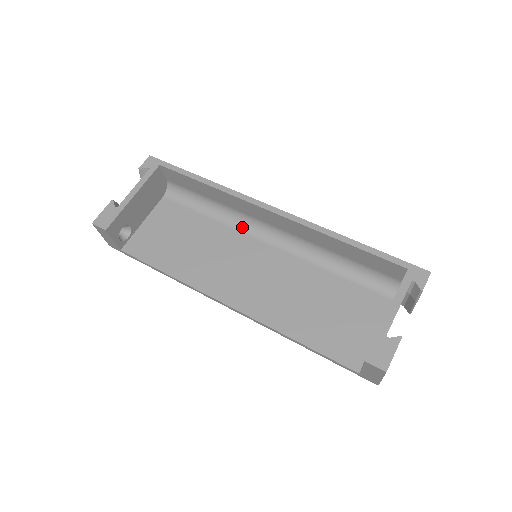
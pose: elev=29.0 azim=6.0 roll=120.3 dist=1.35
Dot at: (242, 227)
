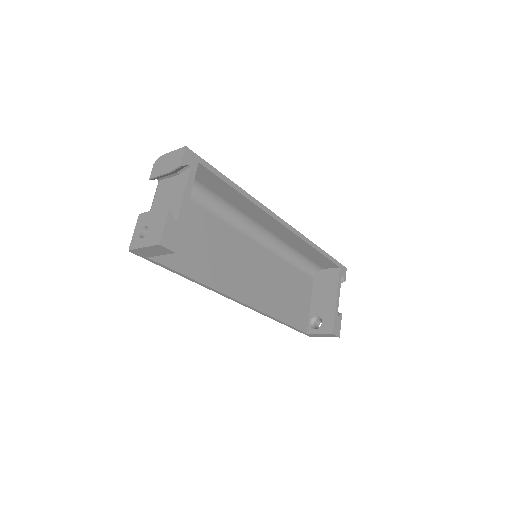
Dot at: (237, 224)
